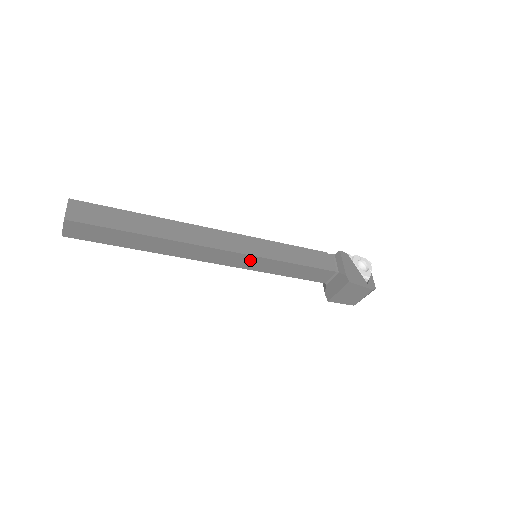
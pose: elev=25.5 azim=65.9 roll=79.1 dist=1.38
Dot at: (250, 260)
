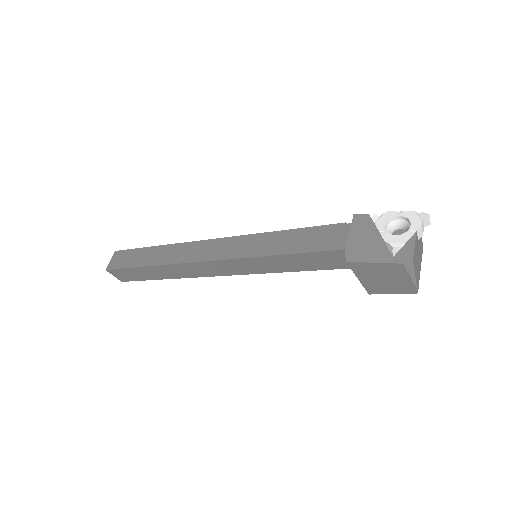
Dot at: (242, 264)
